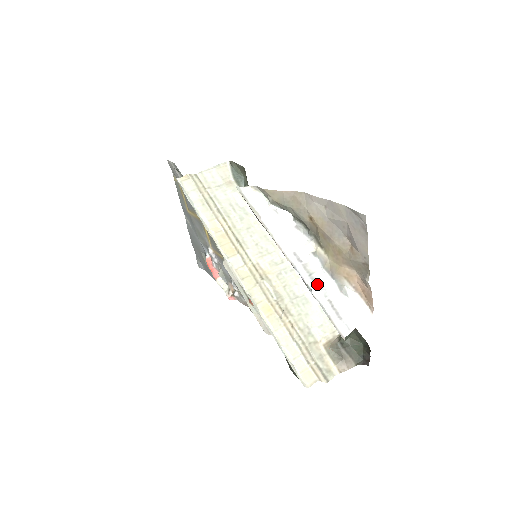
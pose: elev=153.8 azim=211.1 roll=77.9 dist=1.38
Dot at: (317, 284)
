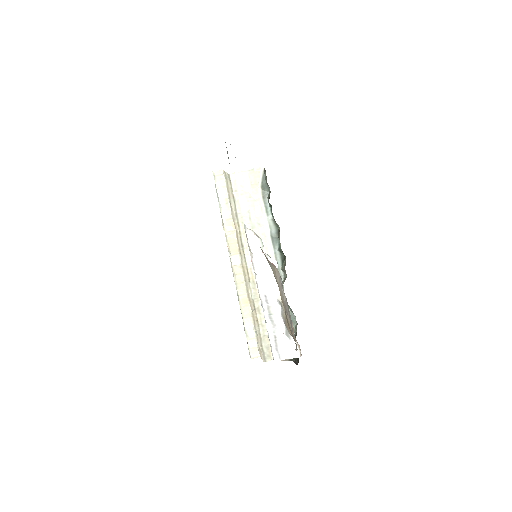
Dot at: (272, 322)
